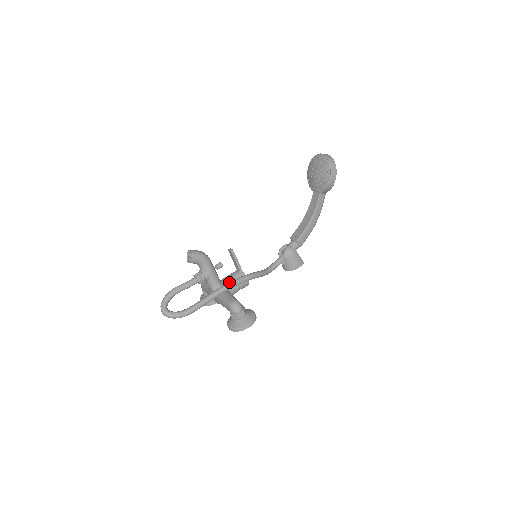
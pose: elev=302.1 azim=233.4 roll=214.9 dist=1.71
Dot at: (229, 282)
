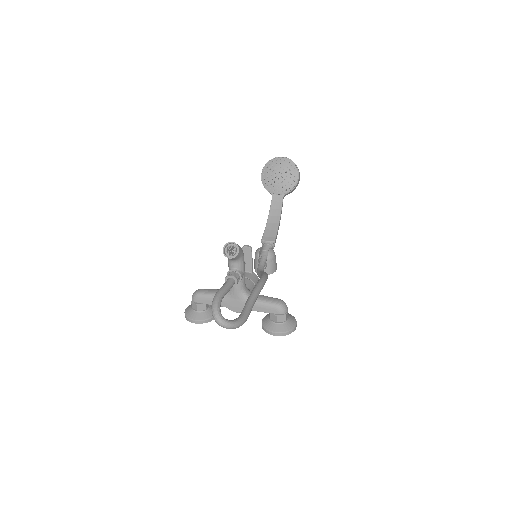
Dot at: (260, 282)
